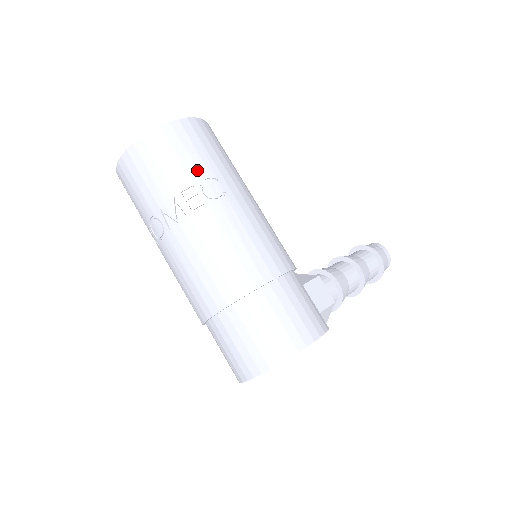
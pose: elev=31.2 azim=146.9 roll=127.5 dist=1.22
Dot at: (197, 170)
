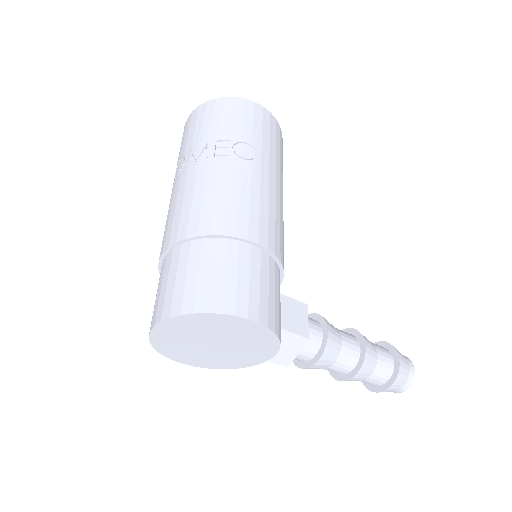
Dot at: (242, 133)
